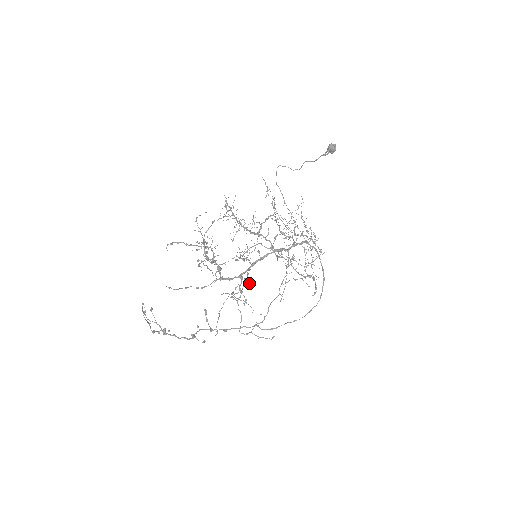
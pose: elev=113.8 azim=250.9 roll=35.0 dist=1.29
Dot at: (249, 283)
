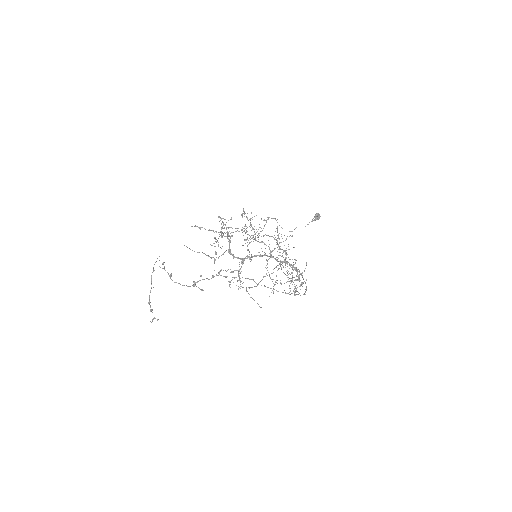
Dot at: occluded
